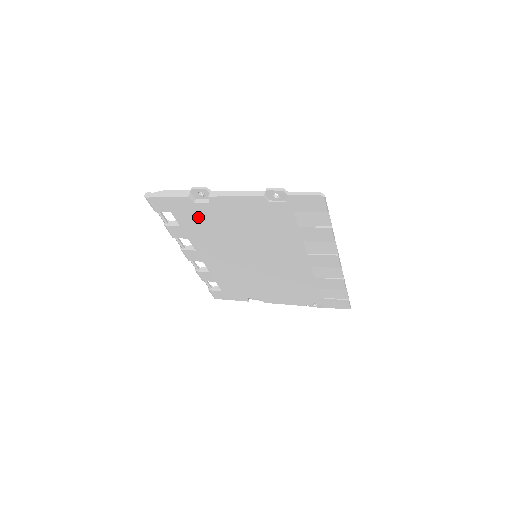
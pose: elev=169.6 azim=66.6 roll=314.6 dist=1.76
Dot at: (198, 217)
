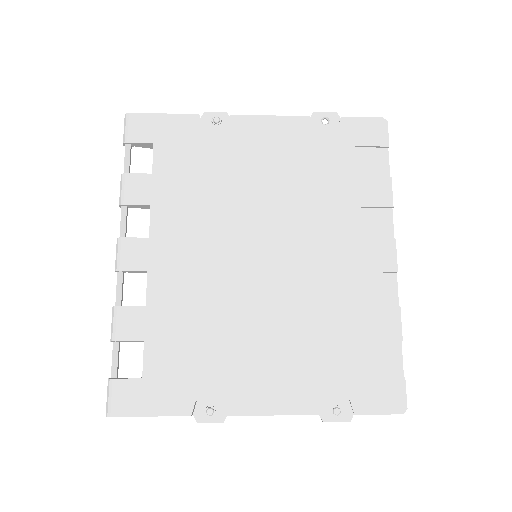
Dot at: (195, 155)
